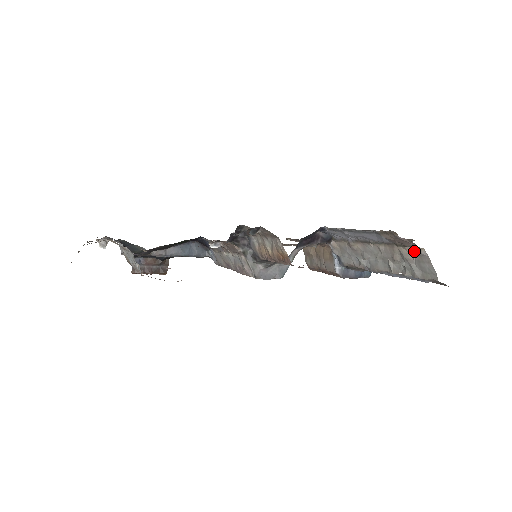
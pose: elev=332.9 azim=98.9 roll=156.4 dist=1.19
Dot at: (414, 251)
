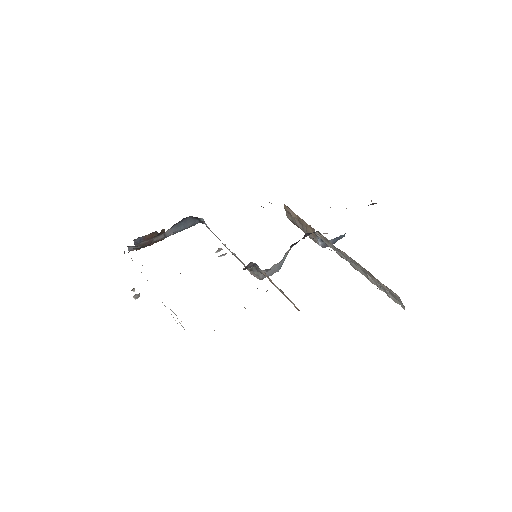
Dot at: (390, 290)
